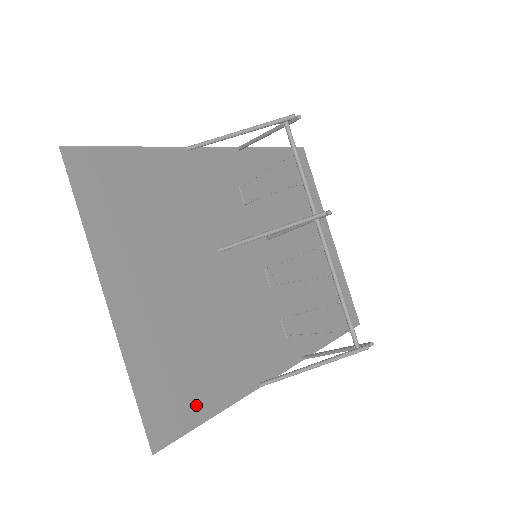
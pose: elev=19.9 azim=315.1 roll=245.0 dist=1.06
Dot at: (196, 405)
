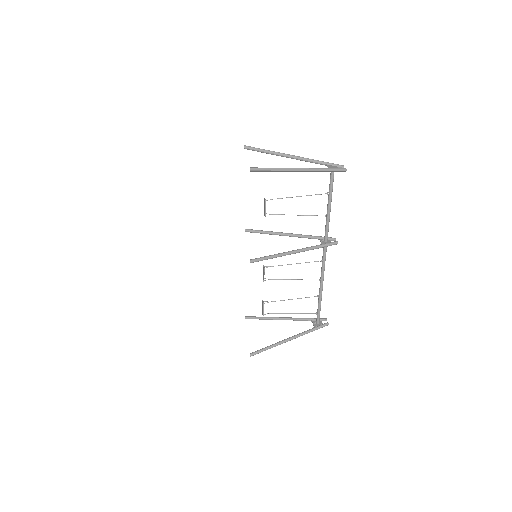
Dot at: occluded
